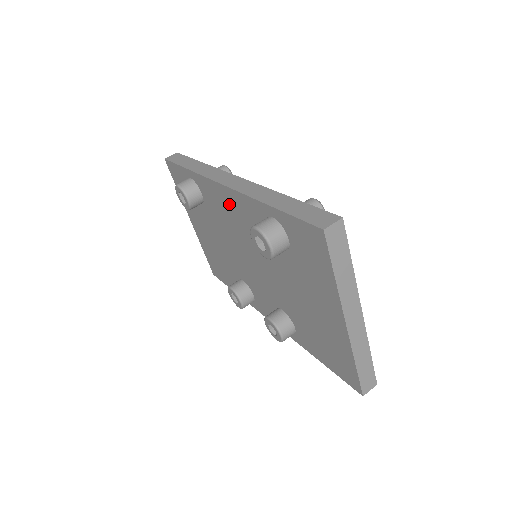
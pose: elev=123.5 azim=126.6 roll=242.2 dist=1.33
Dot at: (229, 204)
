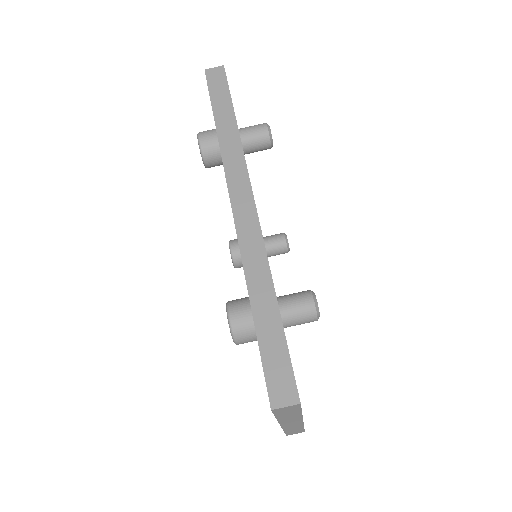
Dot at: occluded
